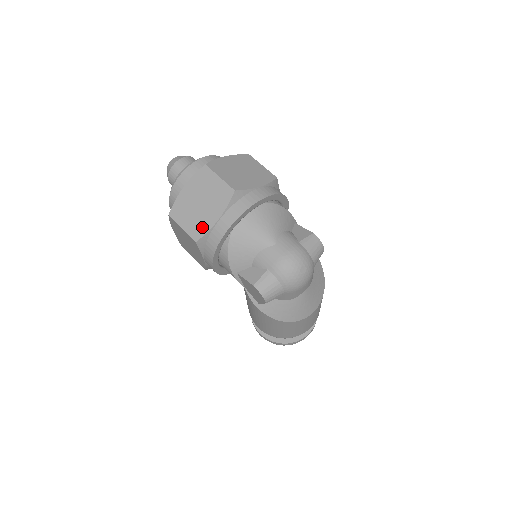
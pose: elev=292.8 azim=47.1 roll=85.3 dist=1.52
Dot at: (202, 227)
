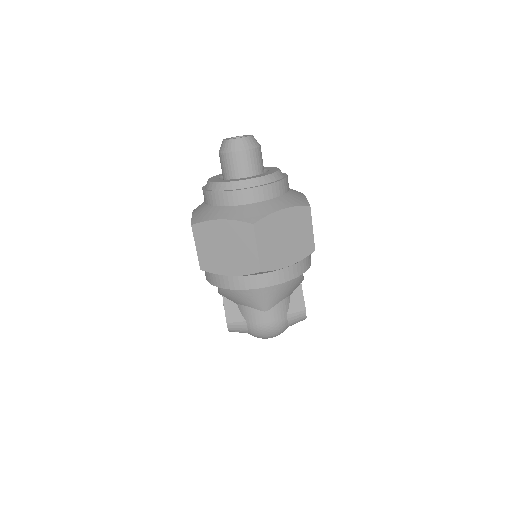
Dot at: (213, 266)
